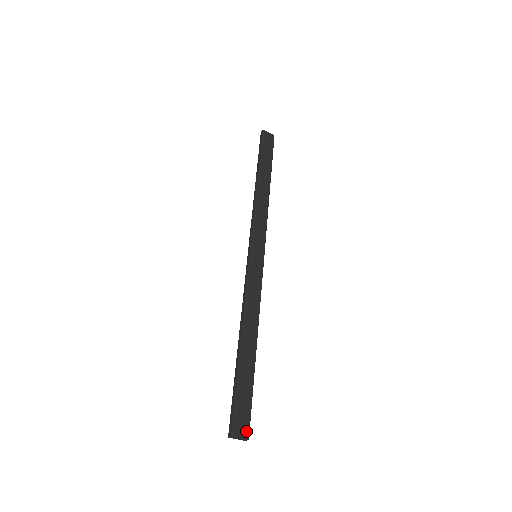
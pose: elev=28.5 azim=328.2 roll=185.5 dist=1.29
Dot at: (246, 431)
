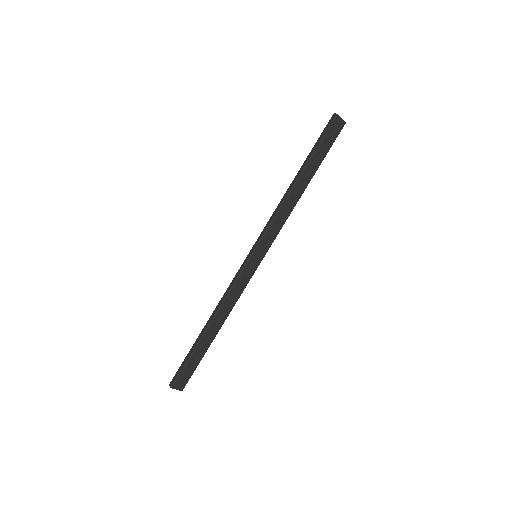
Dot at: (183, 386)
